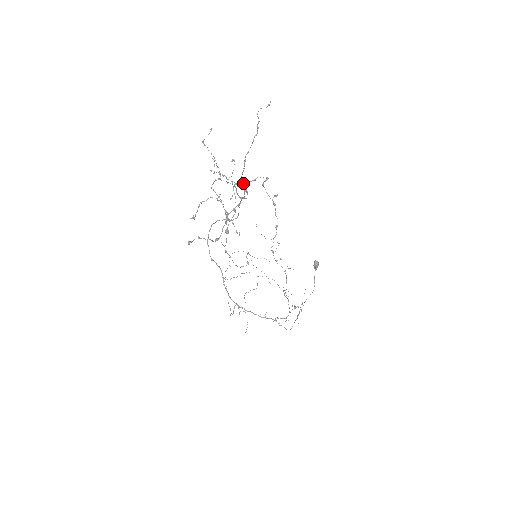
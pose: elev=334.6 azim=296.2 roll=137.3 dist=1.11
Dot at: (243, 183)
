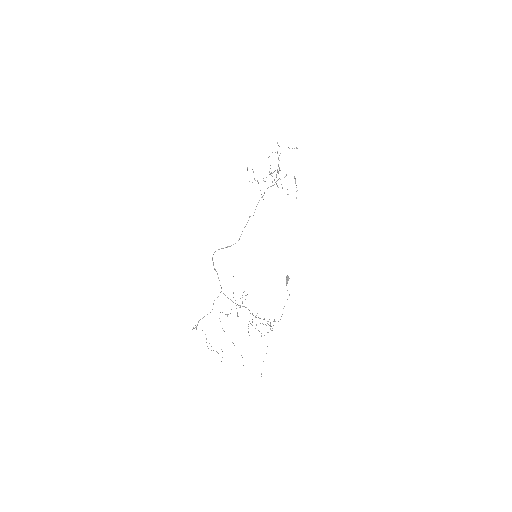
Dot at: occluded
